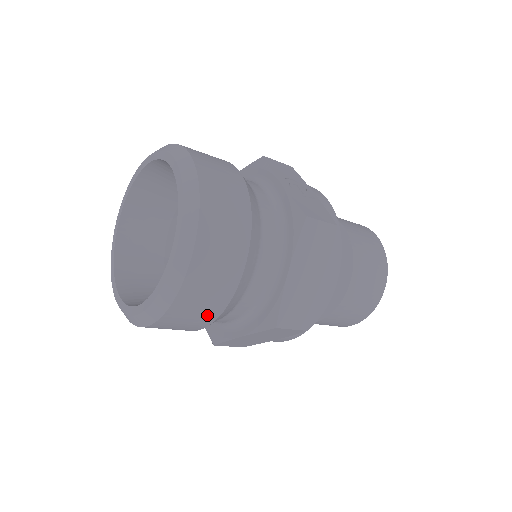
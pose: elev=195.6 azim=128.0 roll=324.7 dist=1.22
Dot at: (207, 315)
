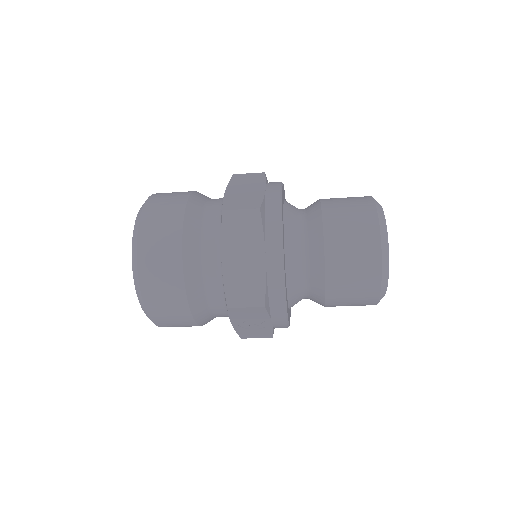
Dot at: (172, 233)
